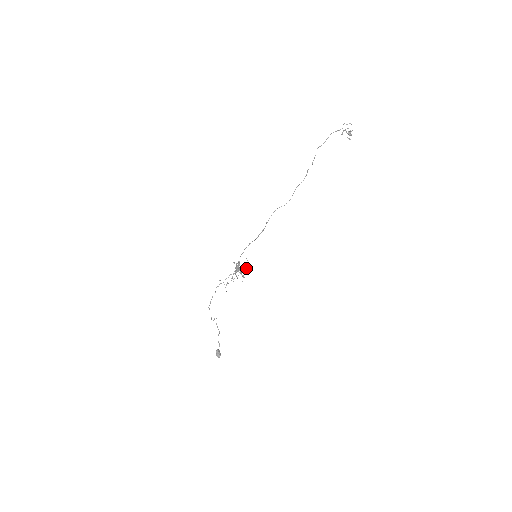
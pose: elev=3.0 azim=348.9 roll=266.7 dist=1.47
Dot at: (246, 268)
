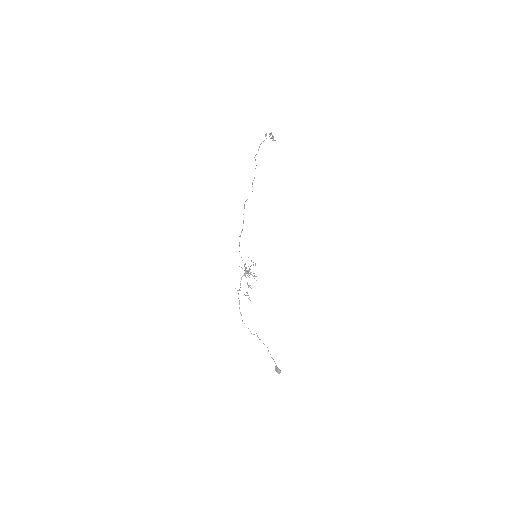
Dot at: (251, 265)
